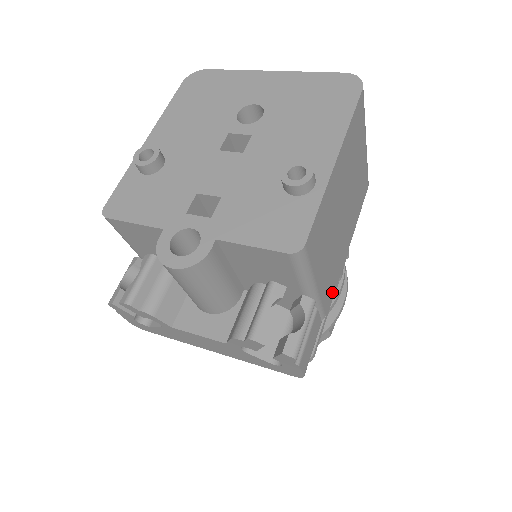
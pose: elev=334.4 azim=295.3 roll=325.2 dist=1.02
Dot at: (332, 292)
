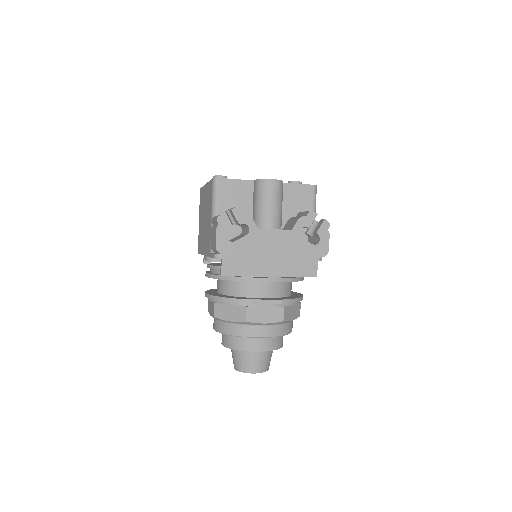
Dot at: occluded
